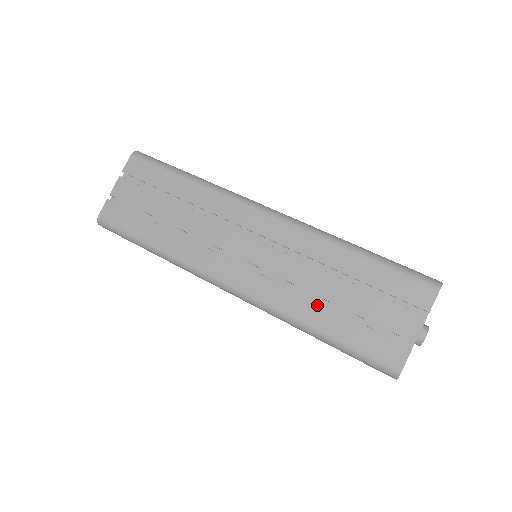
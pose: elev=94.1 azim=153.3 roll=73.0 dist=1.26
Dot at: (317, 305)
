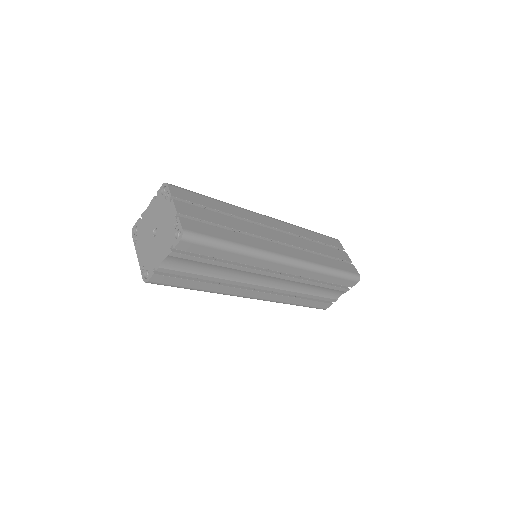
Dot at: (321, 257)
